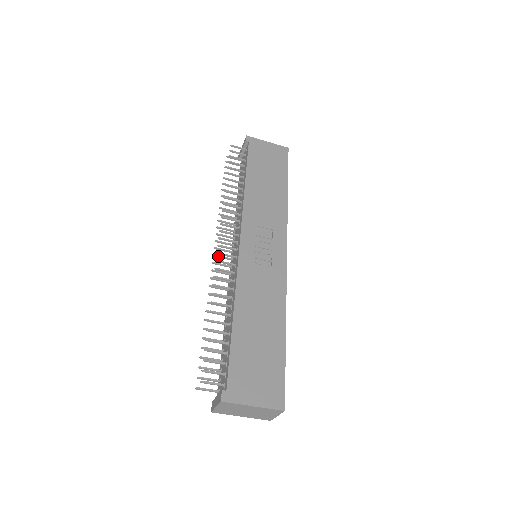
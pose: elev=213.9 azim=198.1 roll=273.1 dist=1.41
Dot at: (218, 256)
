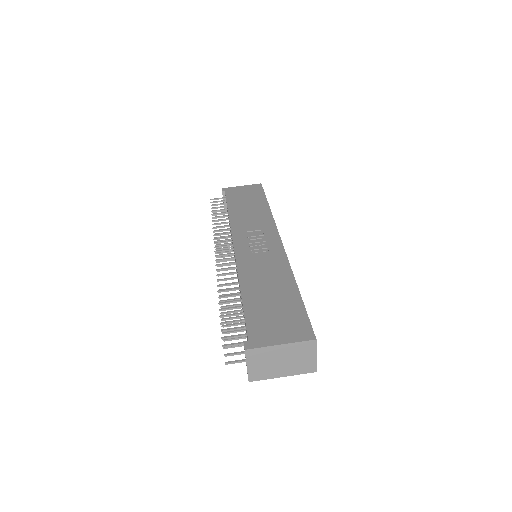
Dot at: occluded
